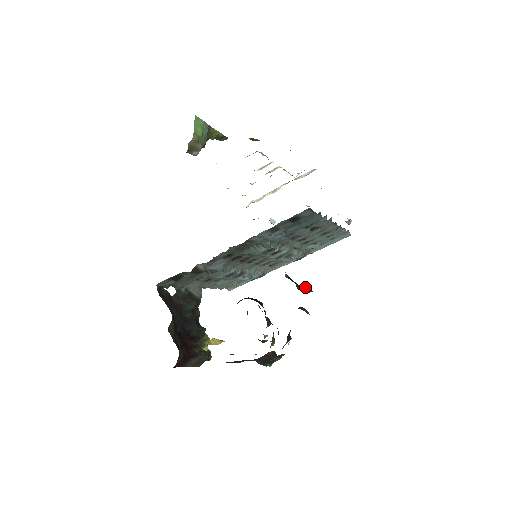
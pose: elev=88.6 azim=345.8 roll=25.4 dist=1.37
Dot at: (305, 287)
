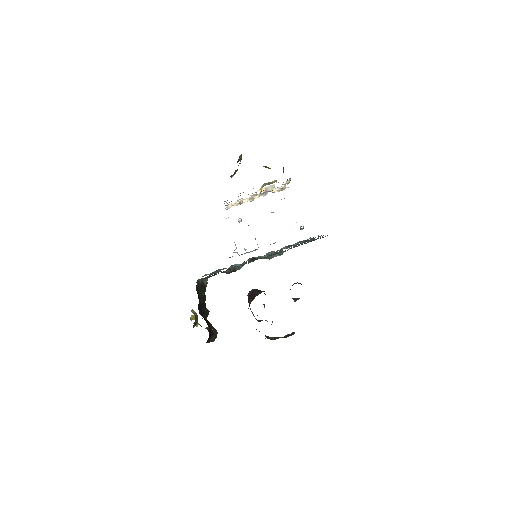
Dot at: (298, 283)
